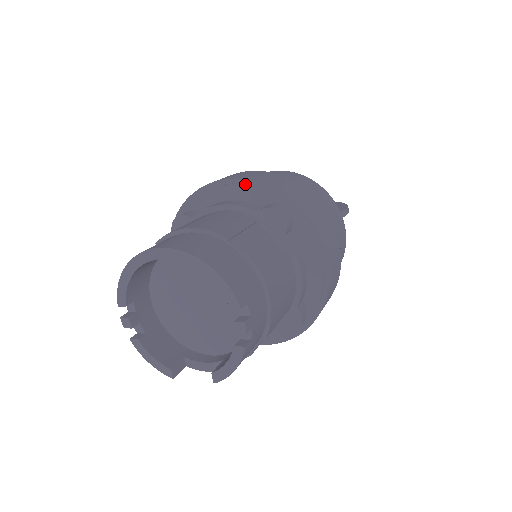
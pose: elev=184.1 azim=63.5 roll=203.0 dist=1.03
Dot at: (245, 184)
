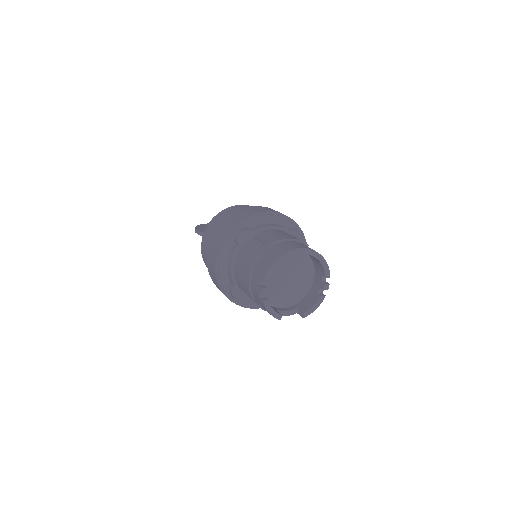
Dot at: (279, 216)
